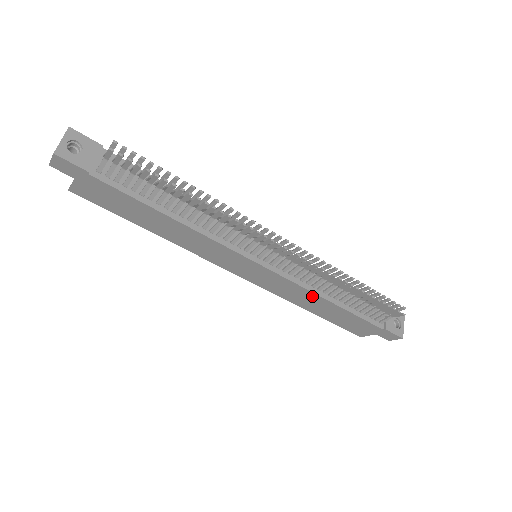
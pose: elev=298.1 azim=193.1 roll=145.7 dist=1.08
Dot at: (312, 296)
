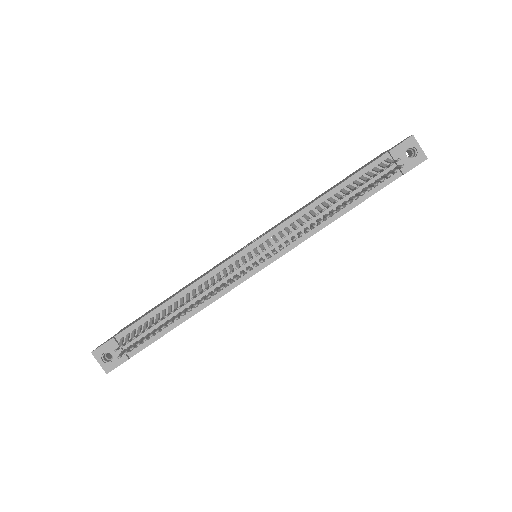
Dot at: (320, 229)
